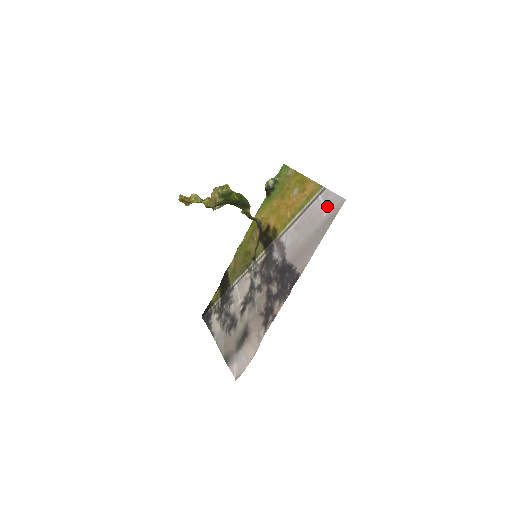
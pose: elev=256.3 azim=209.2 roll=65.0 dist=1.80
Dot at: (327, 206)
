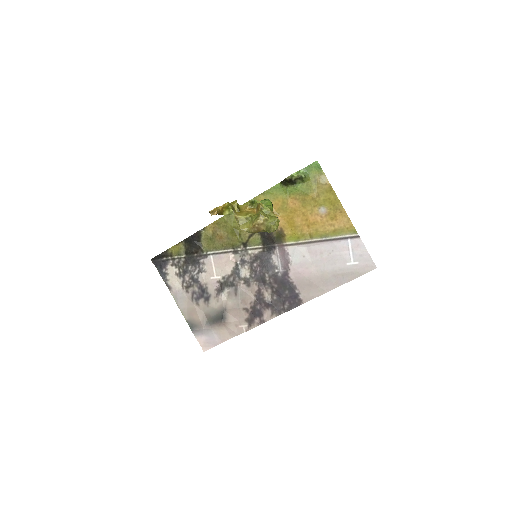
Dot at: (354, 258)
